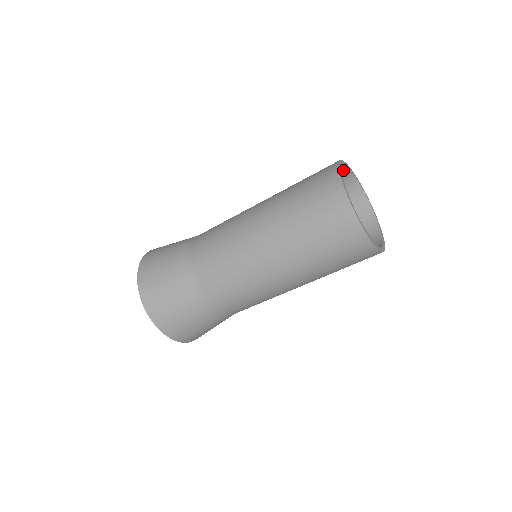
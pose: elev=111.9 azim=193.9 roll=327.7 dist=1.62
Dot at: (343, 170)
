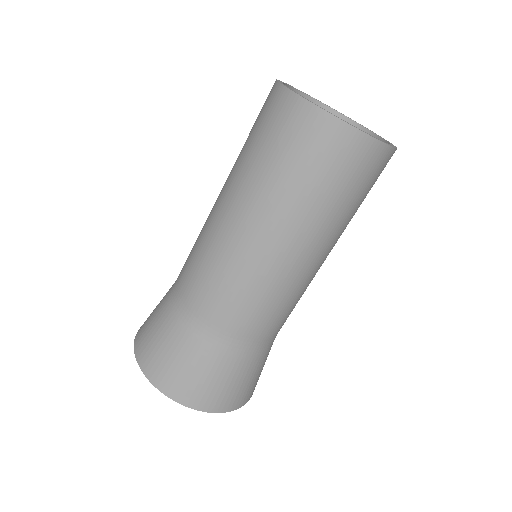
Dot at: occluded
